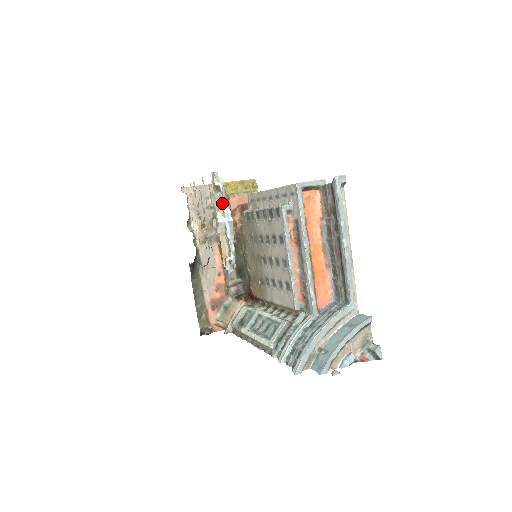
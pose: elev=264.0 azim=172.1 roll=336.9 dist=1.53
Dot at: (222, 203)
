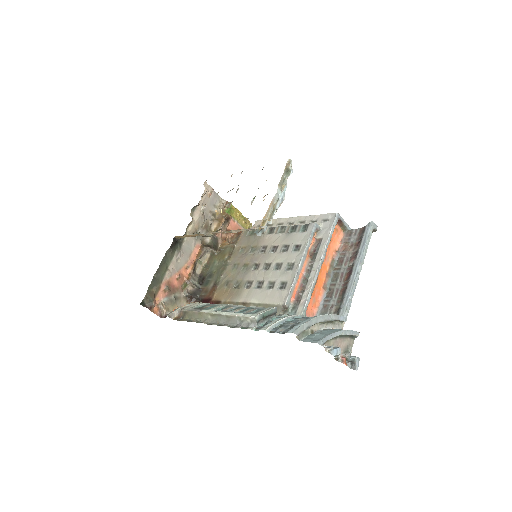
Dot at: (285, 183)
